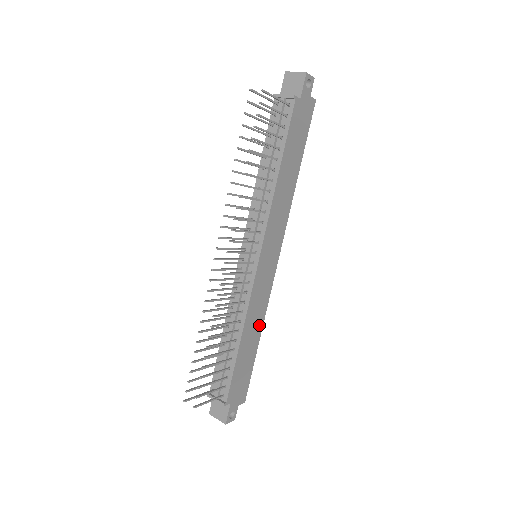
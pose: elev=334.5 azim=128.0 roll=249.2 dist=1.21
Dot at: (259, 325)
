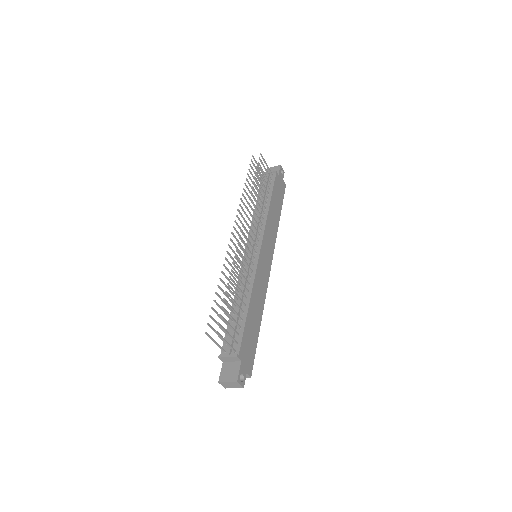
Dot at: (261, 307)
